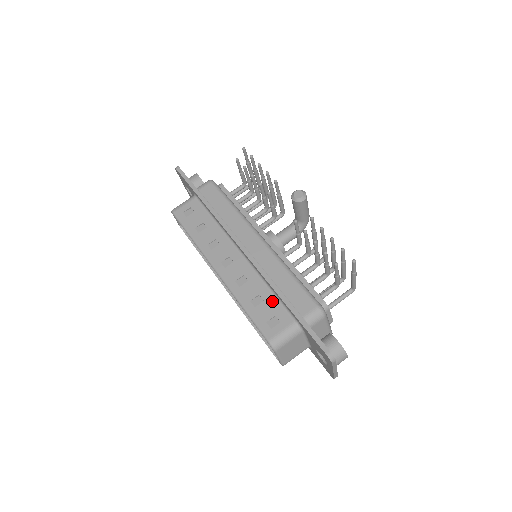
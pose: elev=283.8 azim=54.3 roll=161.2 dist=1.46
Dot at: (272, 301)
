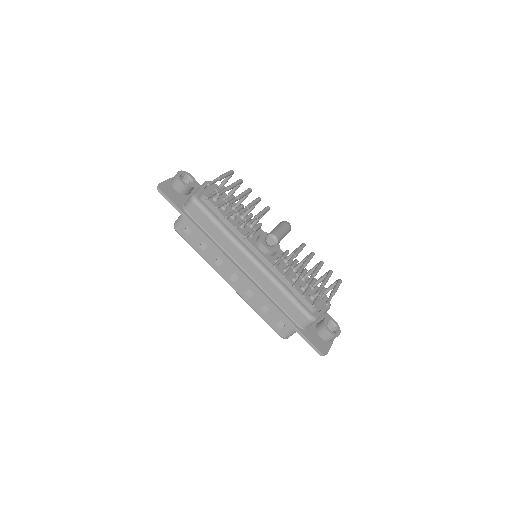
Dot at: occluded
